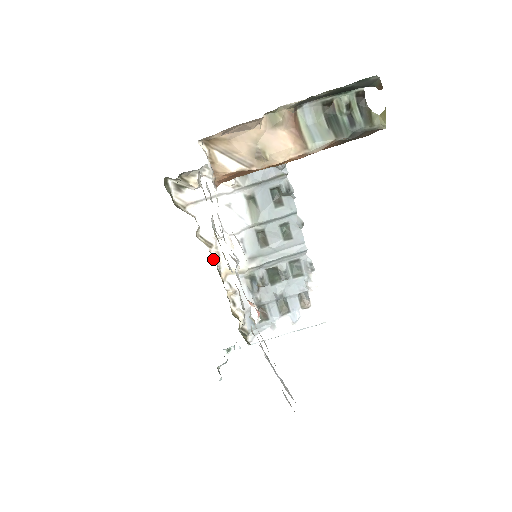
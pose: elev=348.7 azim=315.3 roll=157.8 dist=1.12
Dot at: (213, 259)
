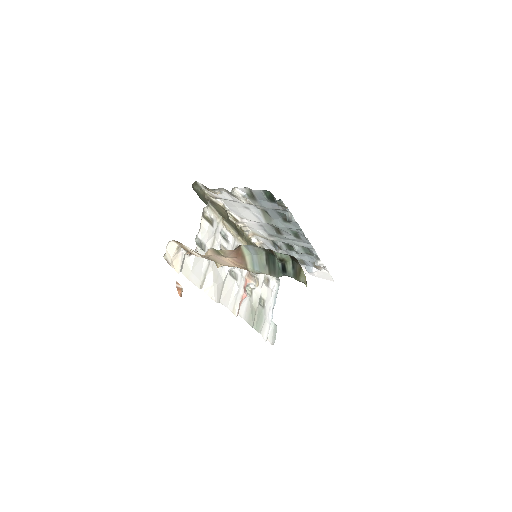
Dot at: (240, 228)
